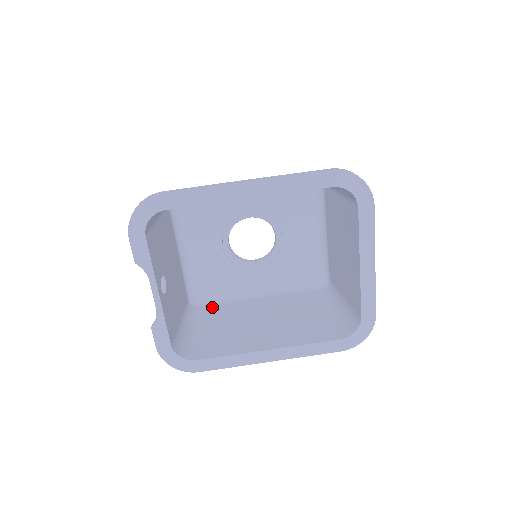
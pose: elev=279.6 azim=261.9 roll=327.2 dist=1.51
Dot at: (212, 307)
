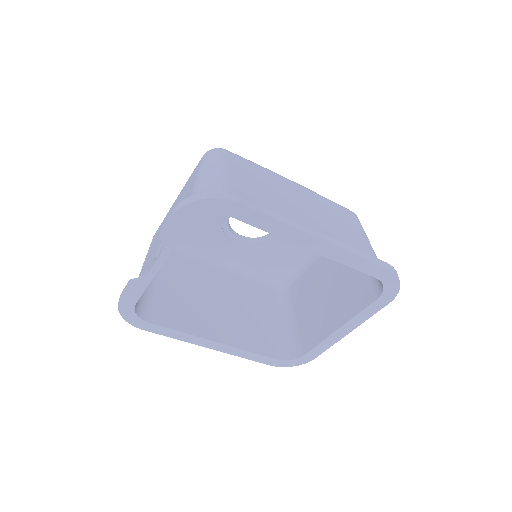
Dot at: (177, 257)
